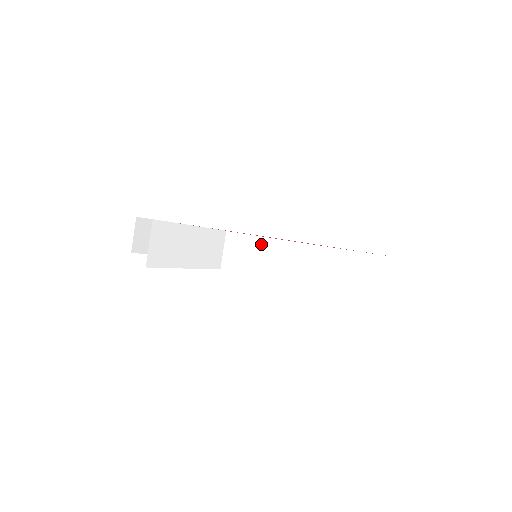
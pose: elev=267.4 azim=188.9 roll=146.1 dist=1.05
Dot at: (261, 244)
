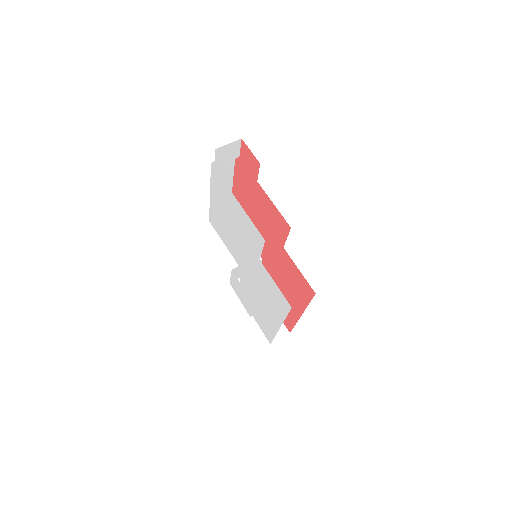
Dot at: occluded
